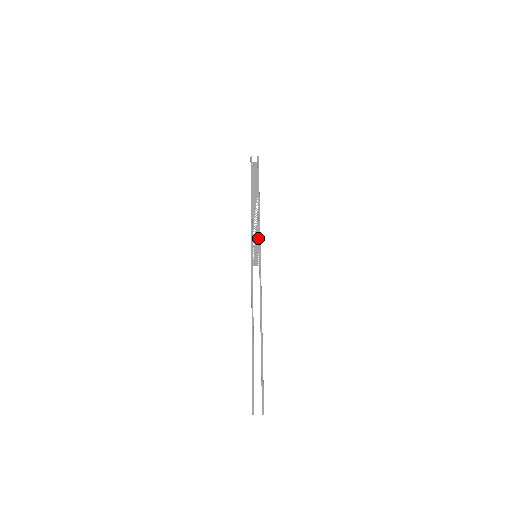
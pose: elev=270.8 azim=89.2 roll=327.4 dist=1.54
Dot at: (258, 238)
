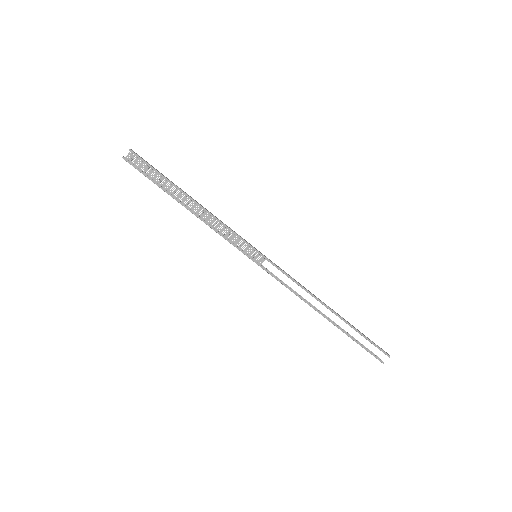
Dot at: (235, 235)
